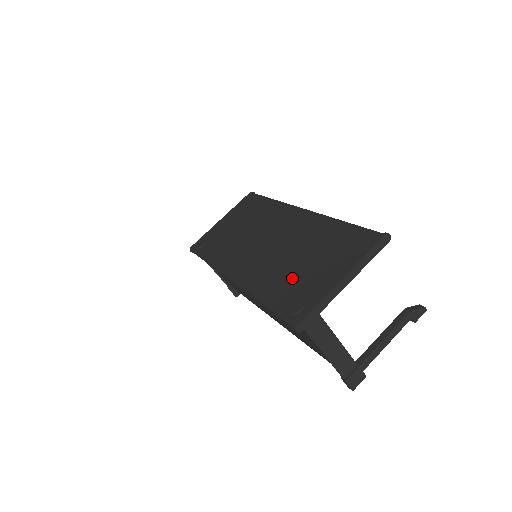
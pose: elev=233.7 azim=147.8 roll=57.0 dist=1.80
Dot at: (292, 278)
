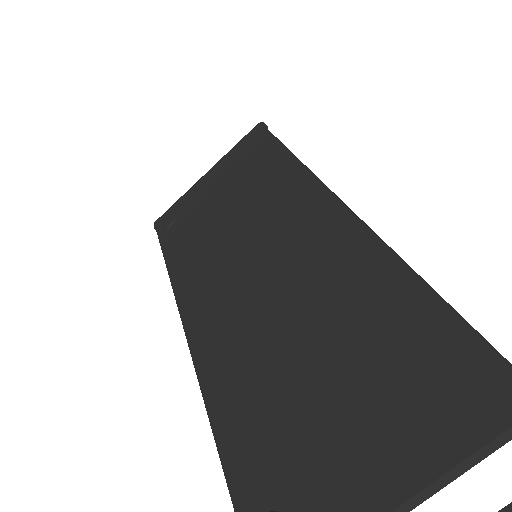
Dot at: (282, 415)
